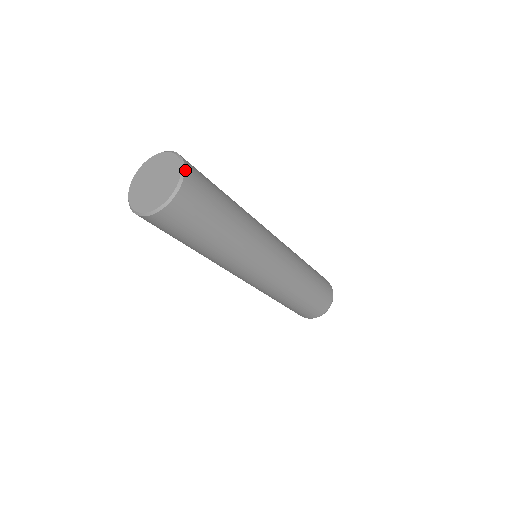
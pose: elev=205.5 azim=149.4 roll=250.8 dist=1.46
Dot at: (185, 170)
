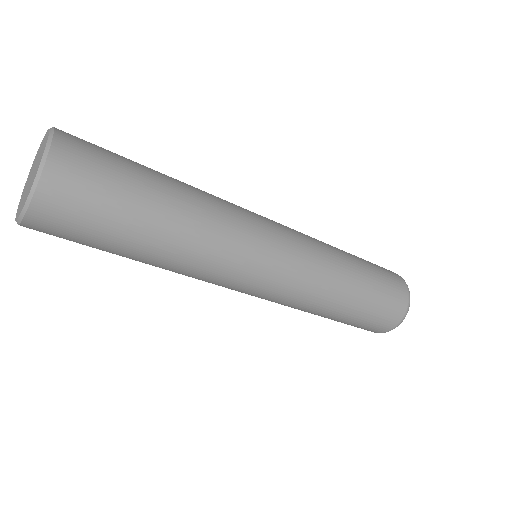
Dot at: (54, 135)
